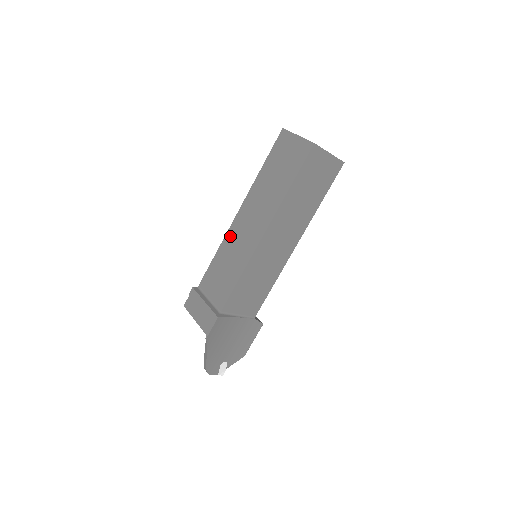
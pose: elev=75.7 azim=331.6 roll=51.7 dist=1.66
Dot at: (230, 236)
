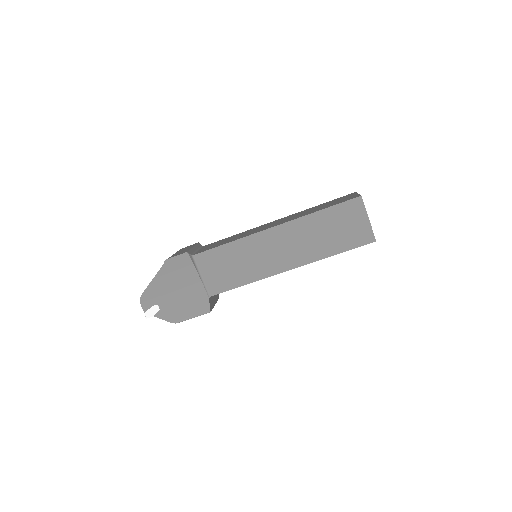
Dot at: (255, 228)
